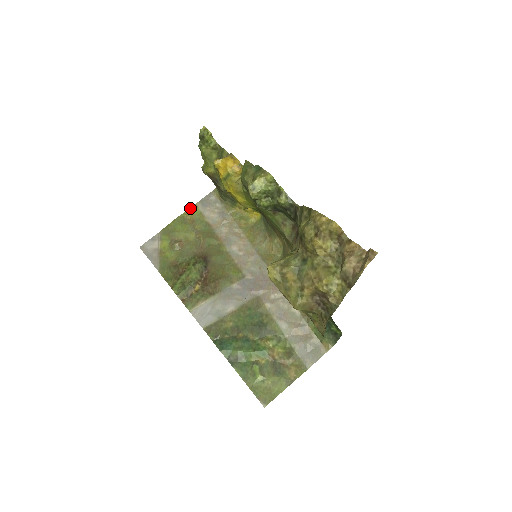
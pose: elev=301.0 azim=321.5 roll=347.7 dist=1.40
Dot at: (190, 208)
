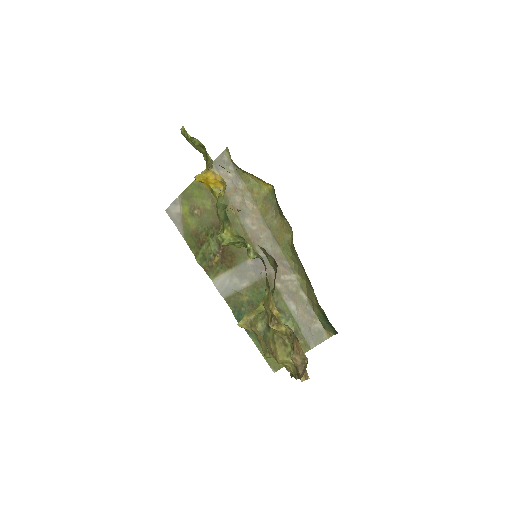
Dot at: (204, 170)
